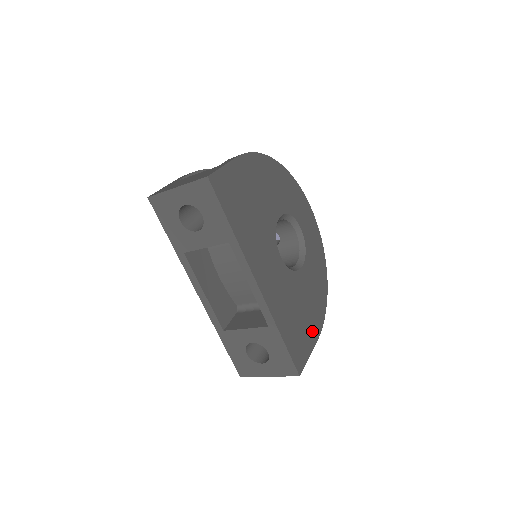
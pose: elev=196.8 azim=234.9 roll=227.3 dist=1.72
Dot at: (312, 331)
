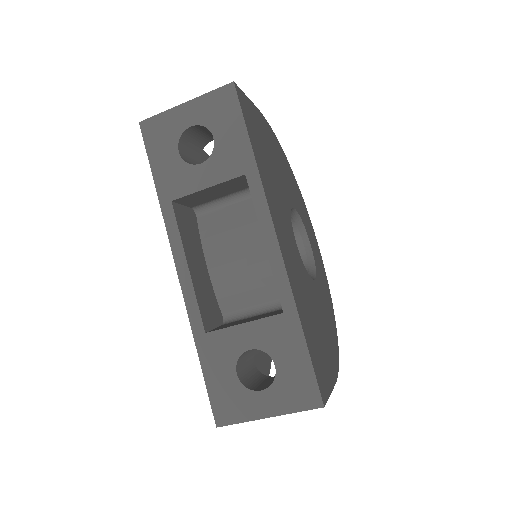
Dot at: (330, 364)
